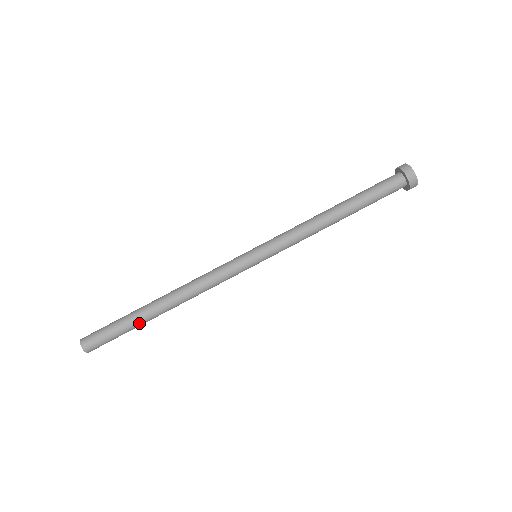
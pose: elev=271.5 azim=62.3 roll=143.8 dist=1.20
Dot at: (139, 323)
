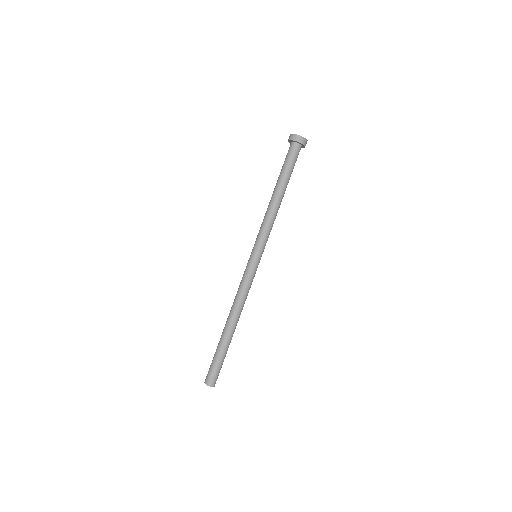
Dot at: (226, 347)
